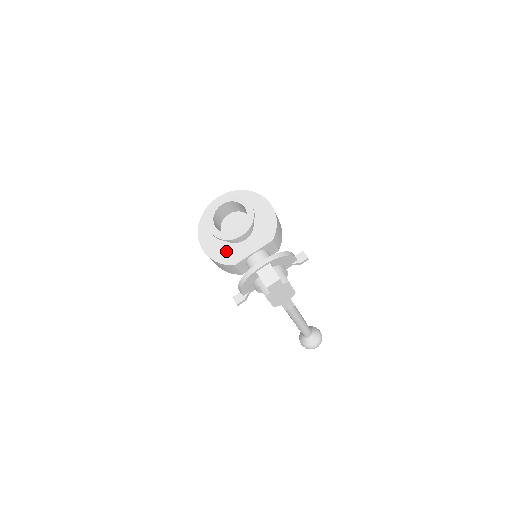
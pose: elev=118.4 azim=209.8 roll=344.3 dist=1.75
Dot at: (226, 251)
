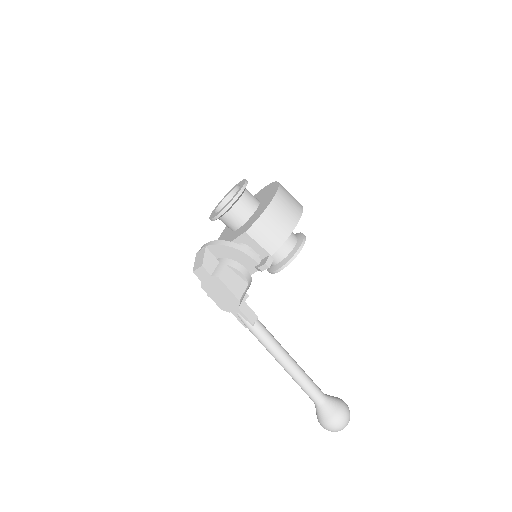
Dot at: (225, 238)
